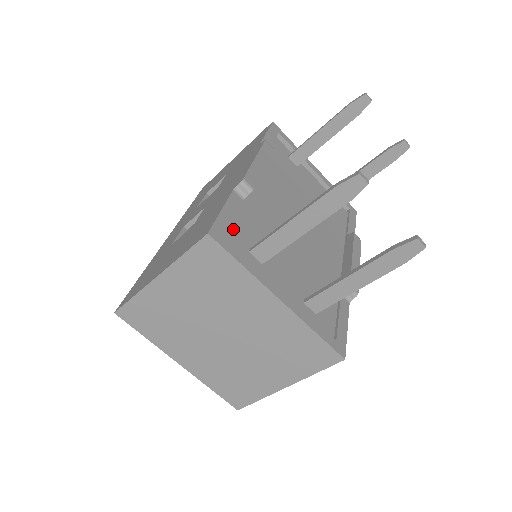
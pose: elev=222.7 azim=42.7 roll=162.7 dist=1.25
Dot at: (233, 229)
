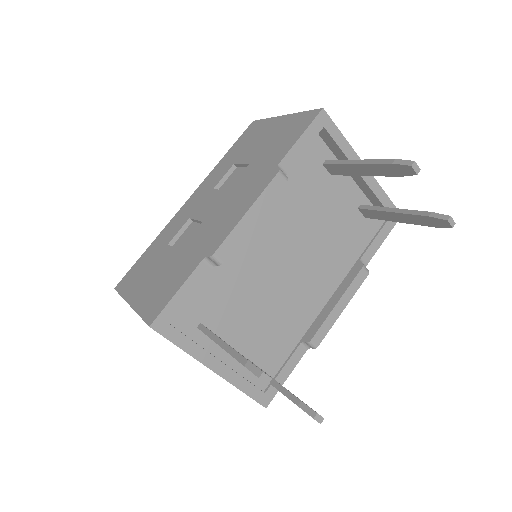
Dot at: (186, 307)
